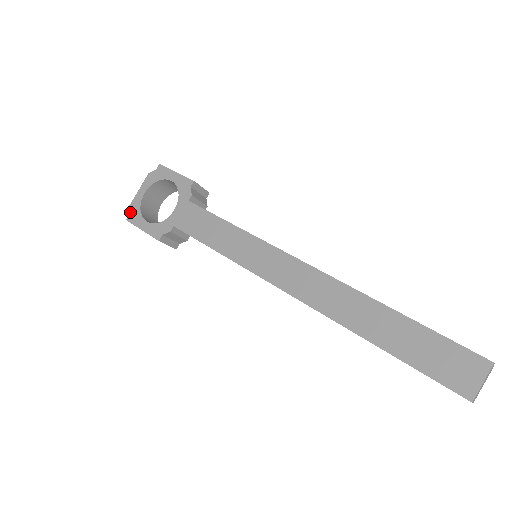
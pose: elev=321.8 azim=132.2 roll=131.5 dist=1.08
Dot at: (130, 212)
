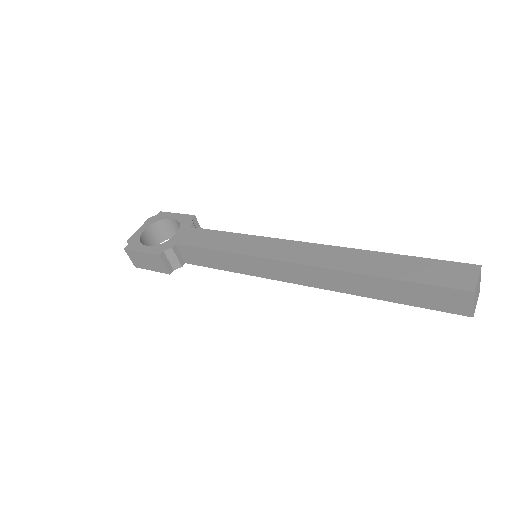
Dot at: (129, 243)
